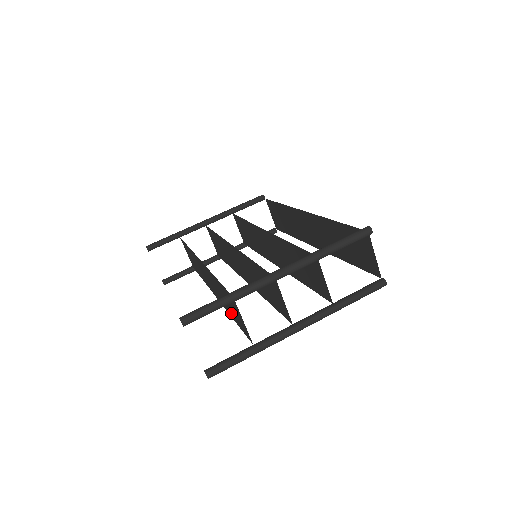
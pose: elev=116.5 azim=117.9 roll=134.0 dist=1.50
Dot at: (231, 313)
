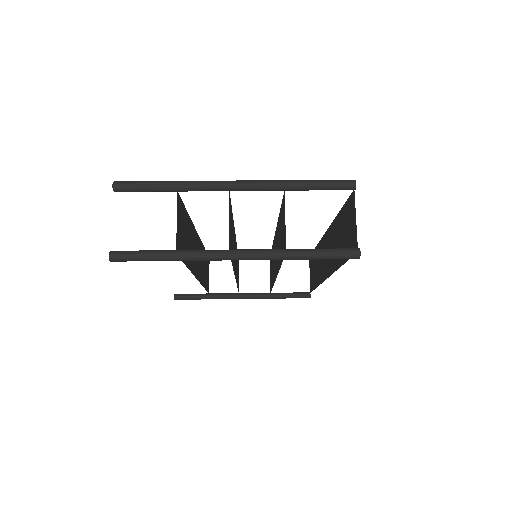
Dot at: occluded
